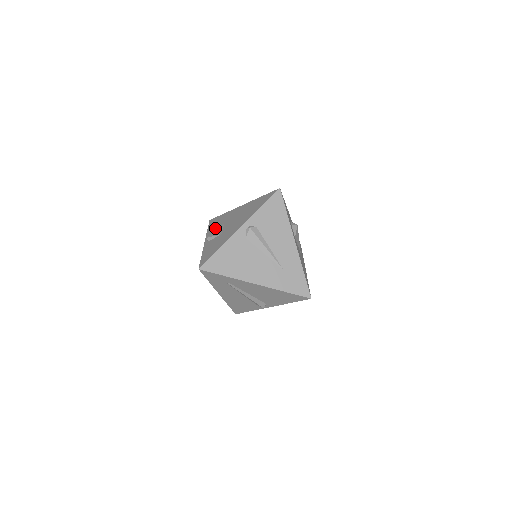
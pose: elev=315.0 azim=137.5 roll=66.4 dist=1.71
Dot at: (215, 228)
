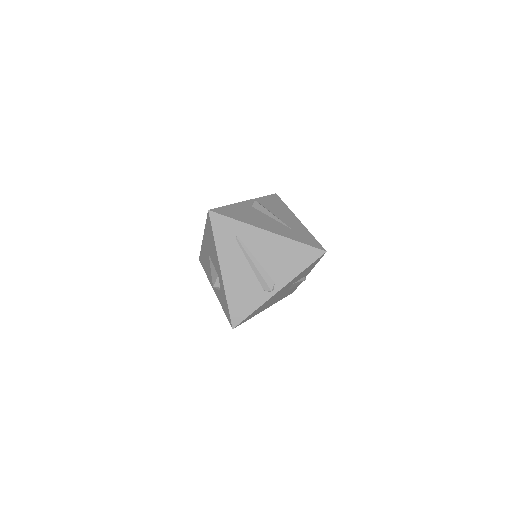
Dot at: occluded
